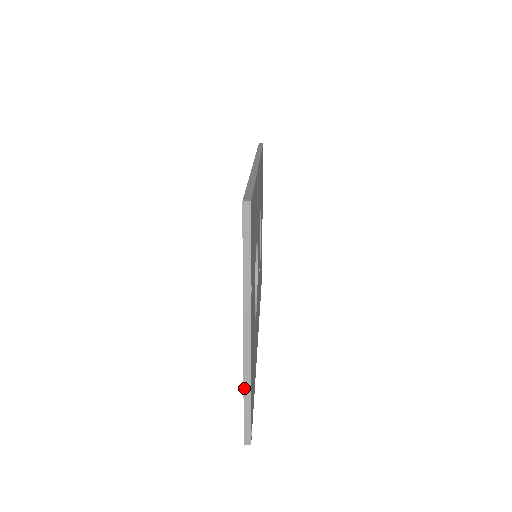
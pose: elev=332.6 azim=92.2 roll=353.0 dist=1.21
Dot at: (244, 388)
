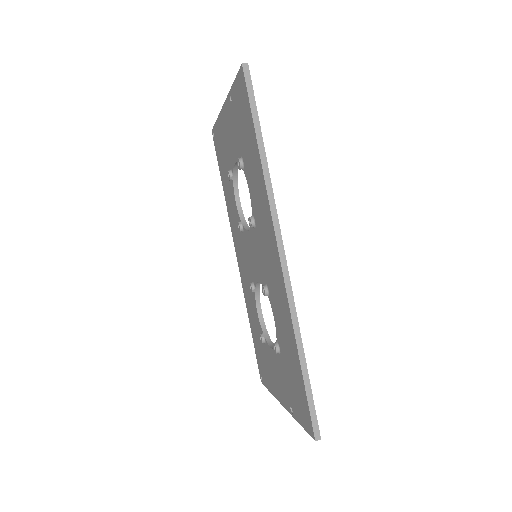
Dot at: (273, 395)
